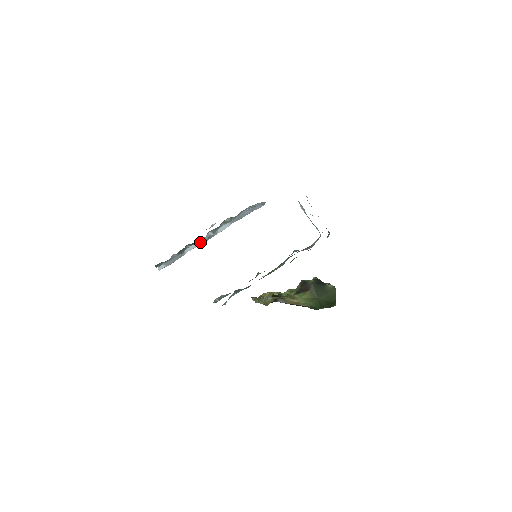
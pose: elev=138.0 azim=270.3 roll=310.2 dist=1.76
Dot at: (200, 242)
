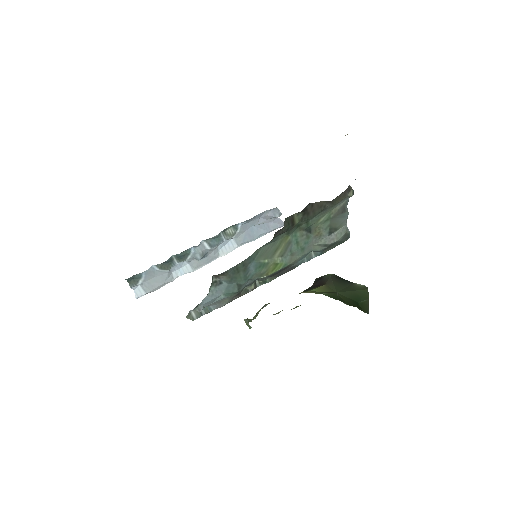
Dot at: (194, 263)
